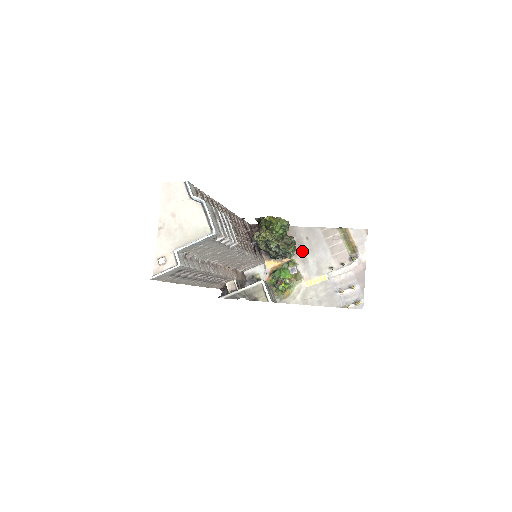
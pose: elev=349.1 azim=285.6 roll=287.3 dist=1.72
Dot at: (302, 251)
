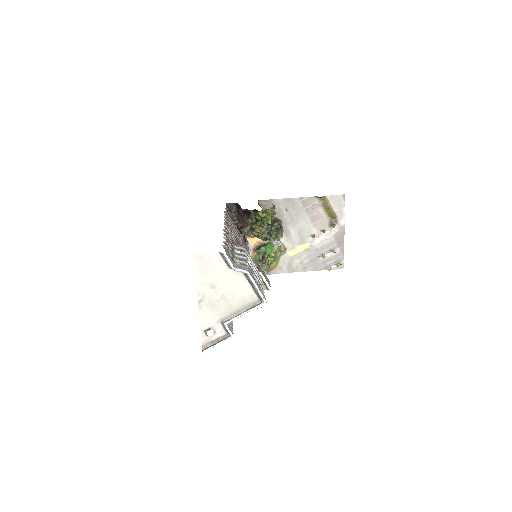
Dot at: (283, 223)
